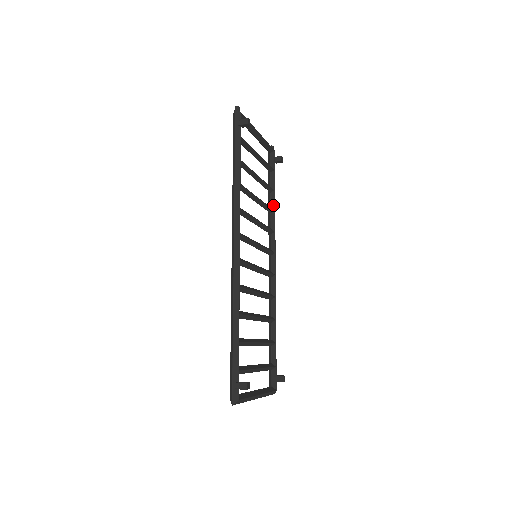
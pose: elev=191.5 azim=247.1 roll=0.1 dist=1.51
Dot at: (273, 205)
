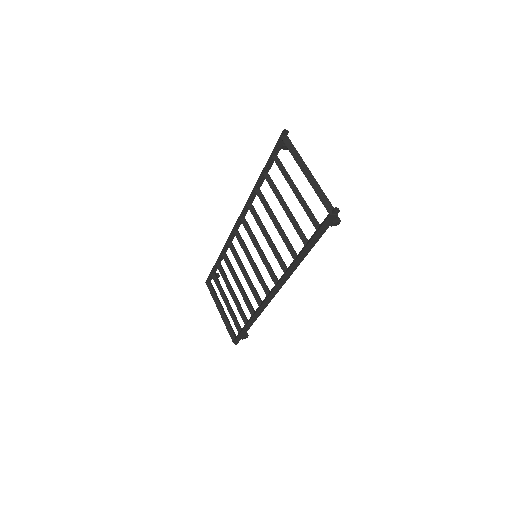
Dot at: (261, 185)
